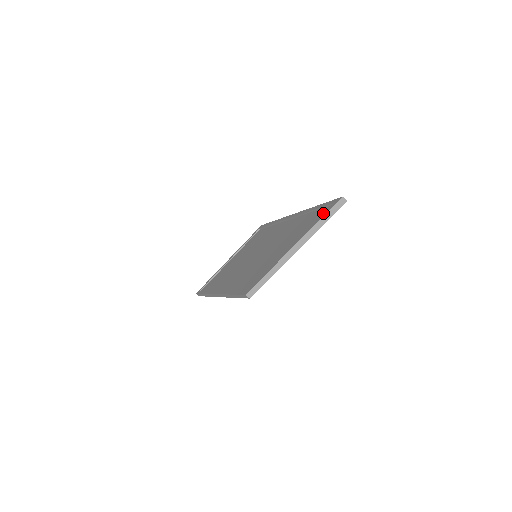
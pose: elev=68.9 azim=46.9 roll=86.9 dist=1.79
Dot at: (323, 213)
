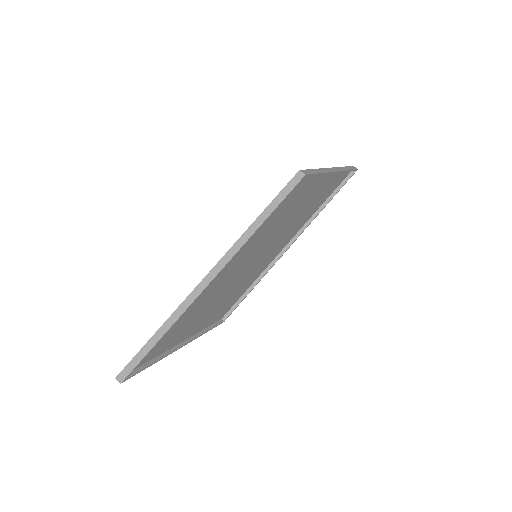
Dot at: (339, 179)
